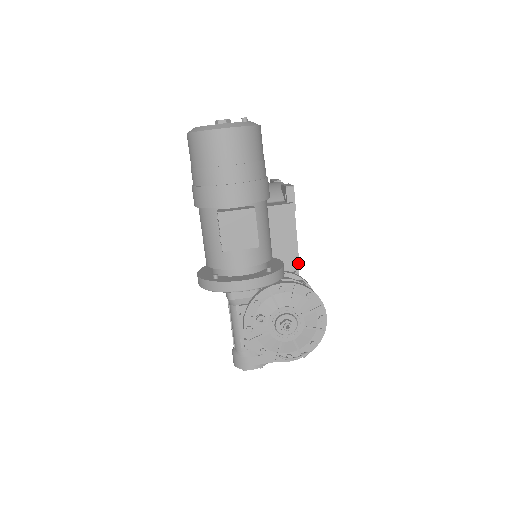
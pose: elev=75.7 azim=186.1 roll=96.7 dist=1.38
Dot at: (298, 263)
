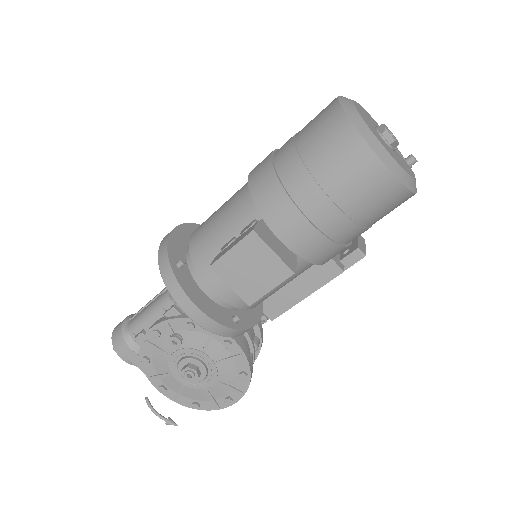
Dot at: (278, 315)
